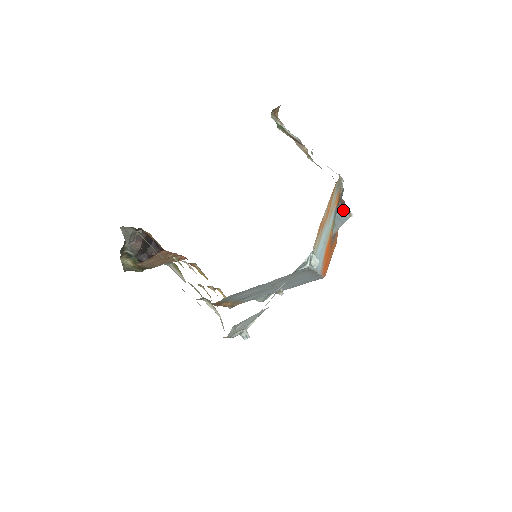
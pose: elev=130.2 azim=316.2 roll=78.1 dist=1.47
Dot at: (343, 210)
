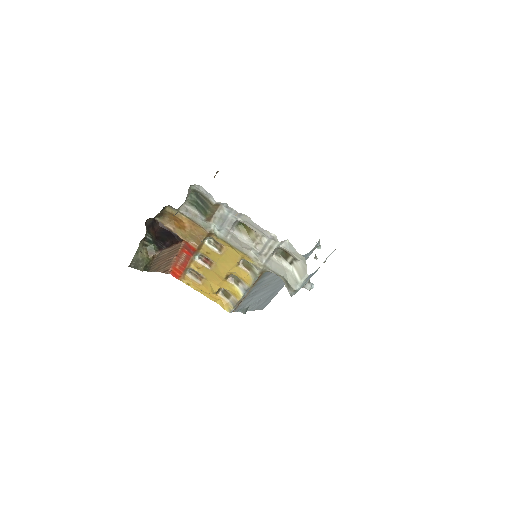
Dot at: occluded
